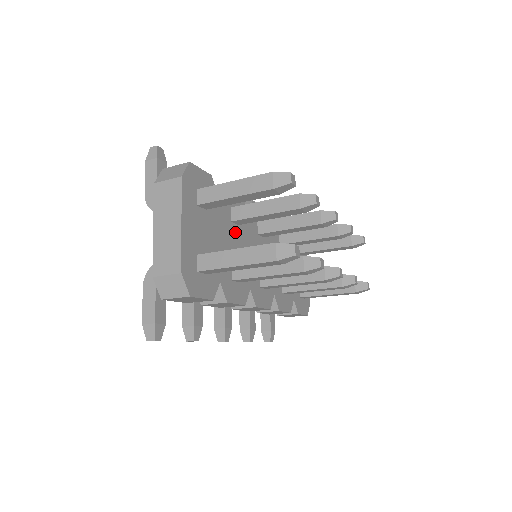
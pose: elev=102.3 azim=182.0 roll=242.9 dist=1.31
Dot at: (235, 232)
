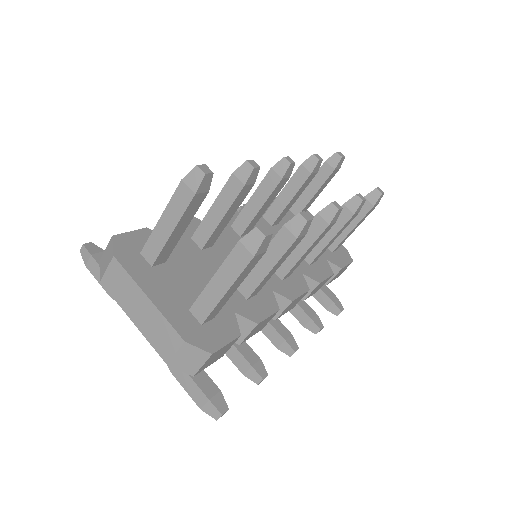
Dot at: (214, 255)
